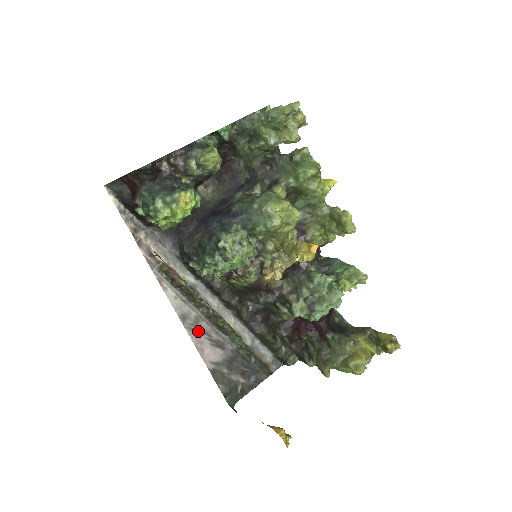
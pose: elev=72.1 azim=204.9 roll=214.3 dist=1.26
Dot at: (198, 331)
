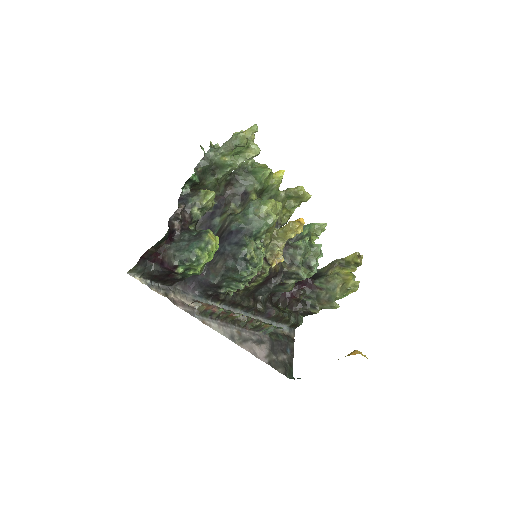
Dot at: (245, 341)
